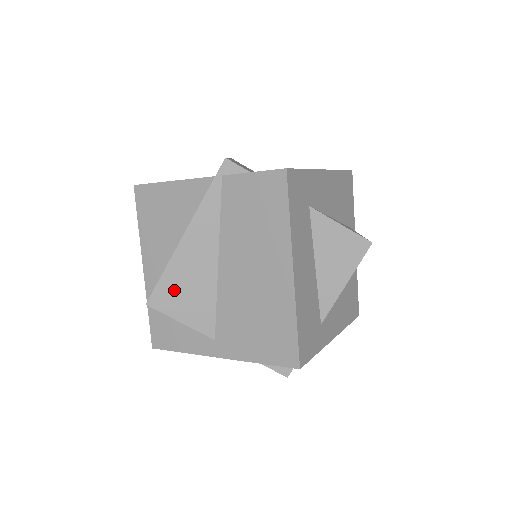
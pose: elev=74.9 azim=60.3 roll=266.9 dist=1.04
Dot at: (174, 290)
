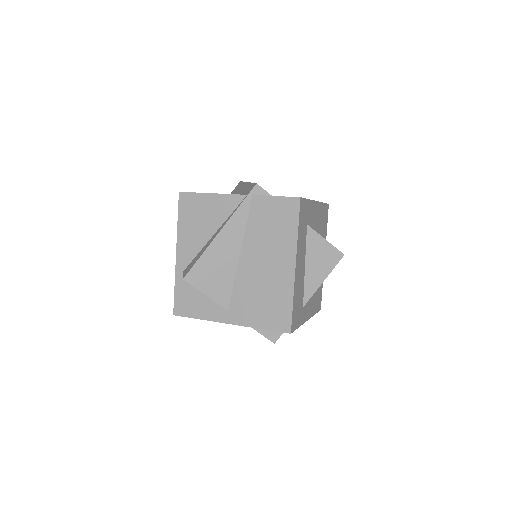
Dot at: (205, 271)
